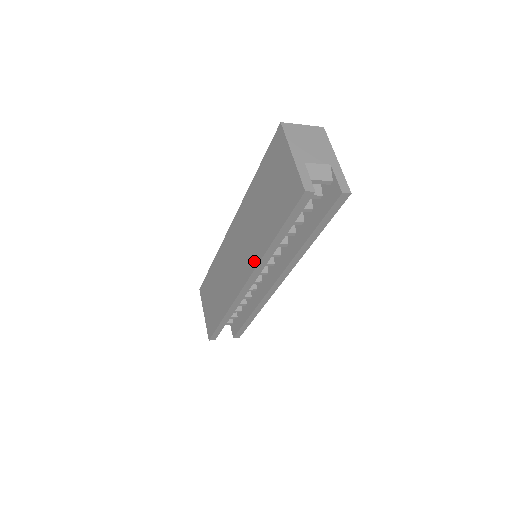
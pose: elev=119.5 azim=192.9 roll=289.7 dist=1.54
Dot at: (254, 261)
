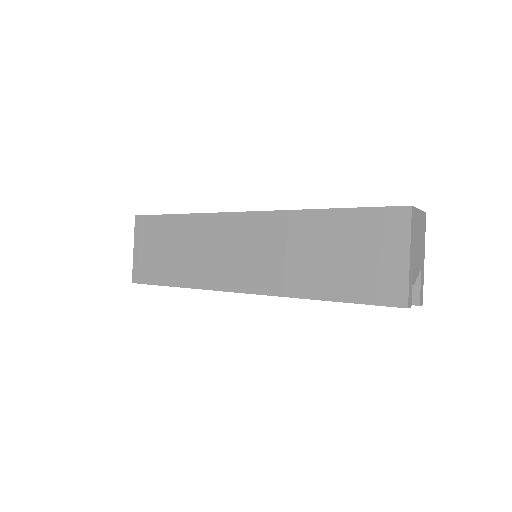
Dot at: (275, 288)
